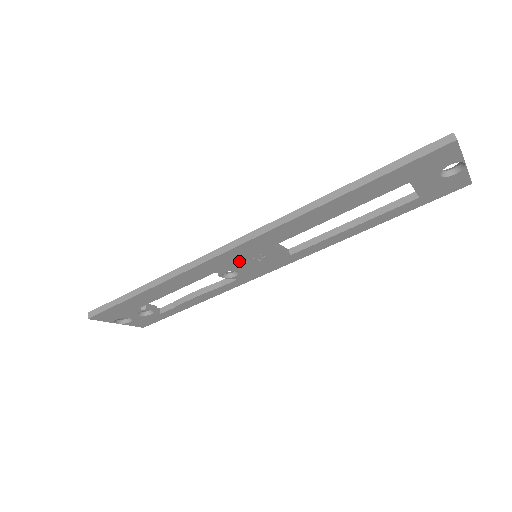
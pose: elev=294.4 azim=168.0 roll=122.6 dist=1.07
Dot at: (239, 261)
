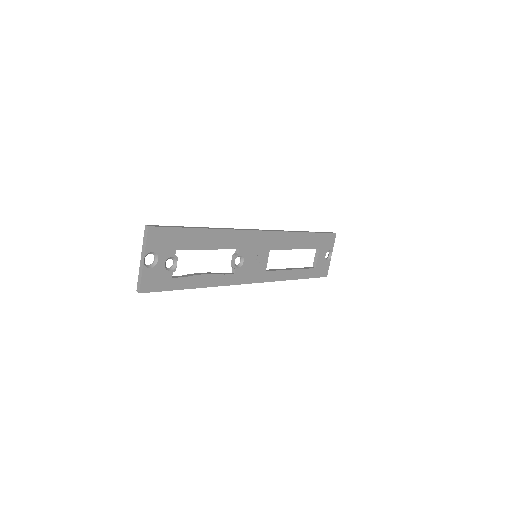
Dot at: (253, 249)
